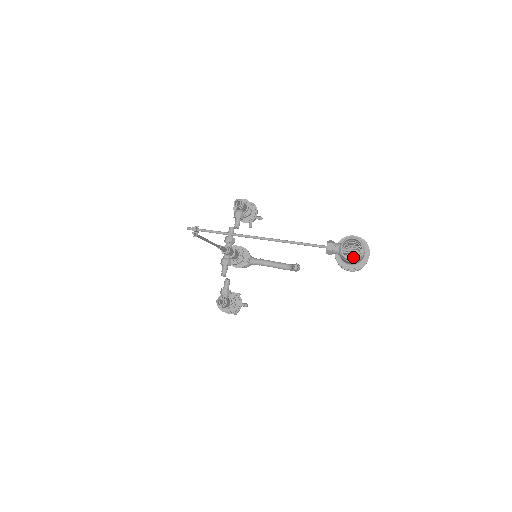
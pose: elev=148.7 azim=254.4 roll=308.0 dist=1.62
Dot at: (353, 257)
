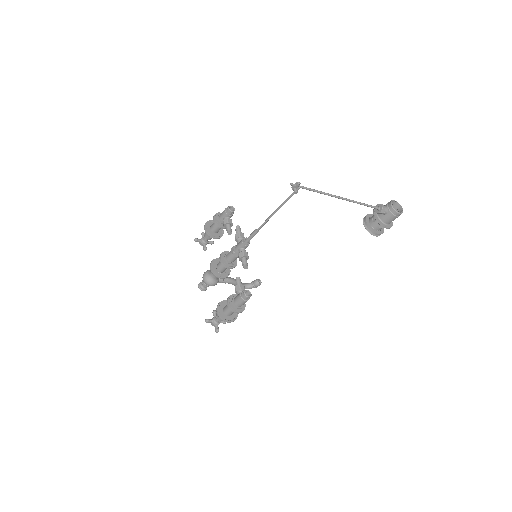
Dot at: occluded
